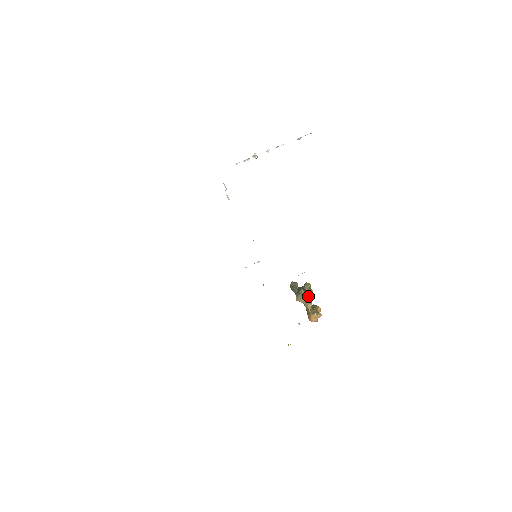
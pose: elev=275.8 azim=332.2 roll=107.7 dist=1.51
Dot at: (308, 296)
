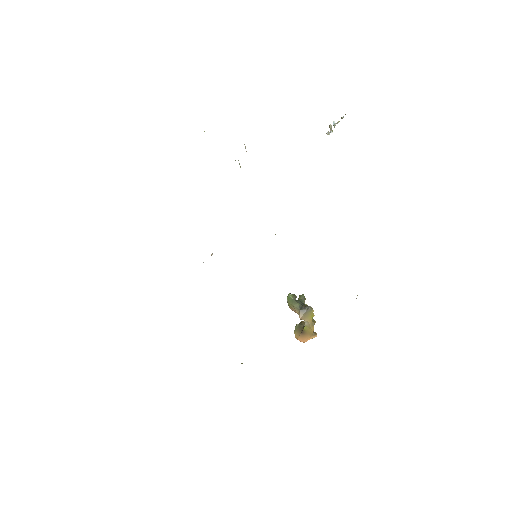
Dot at: occluded
